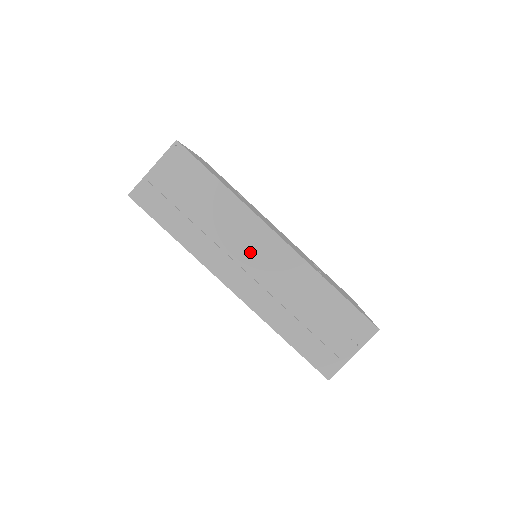
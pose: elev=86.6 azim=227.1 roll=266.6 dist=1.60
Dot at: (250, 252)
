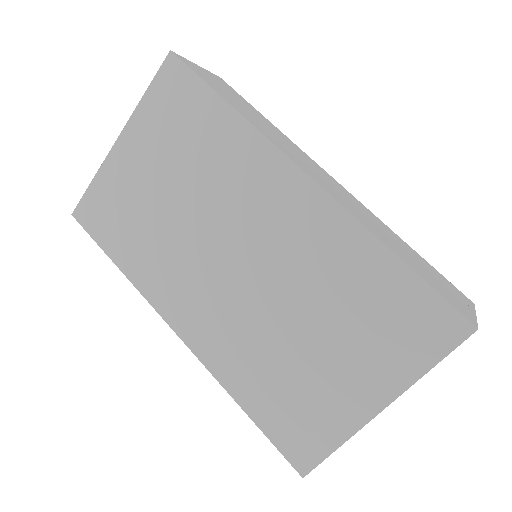
Dot at: (314, 169)
